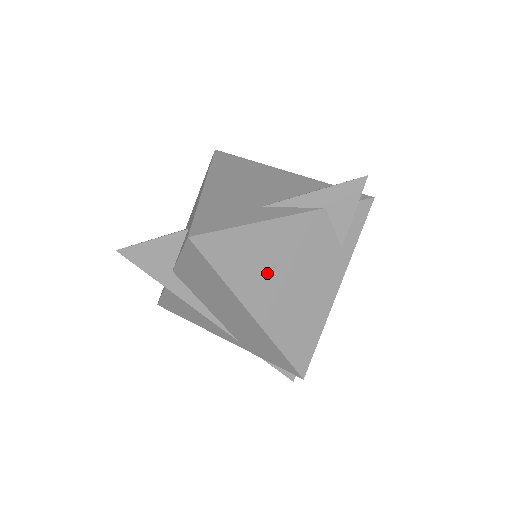
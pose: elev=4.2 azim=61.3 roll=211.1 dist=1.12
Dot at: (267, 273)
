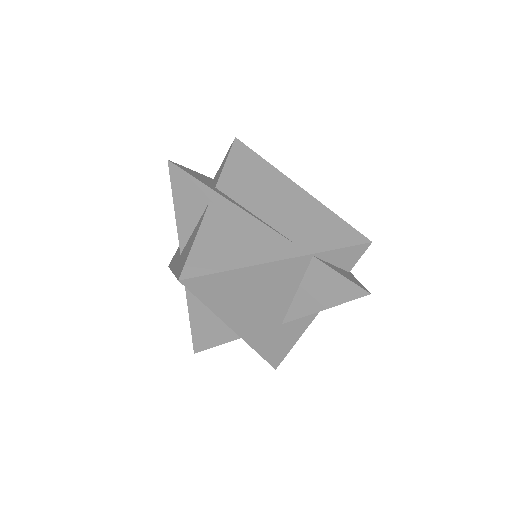
Dot at: occluded
